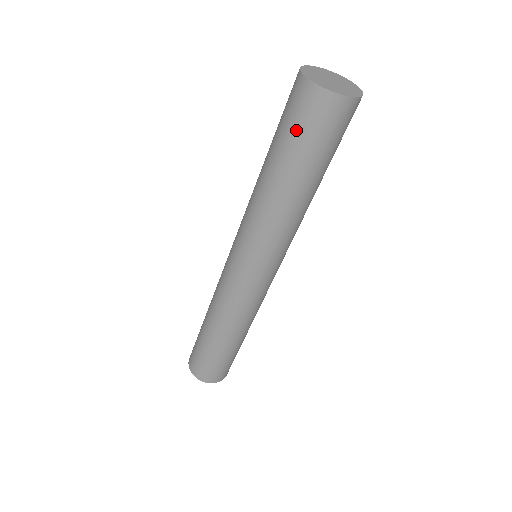
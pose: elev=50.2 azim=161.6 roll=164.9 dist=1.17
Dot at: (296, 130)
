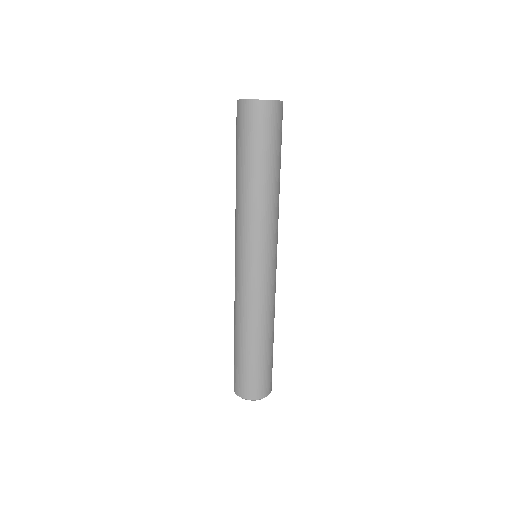
Dot at: (238, 135)
